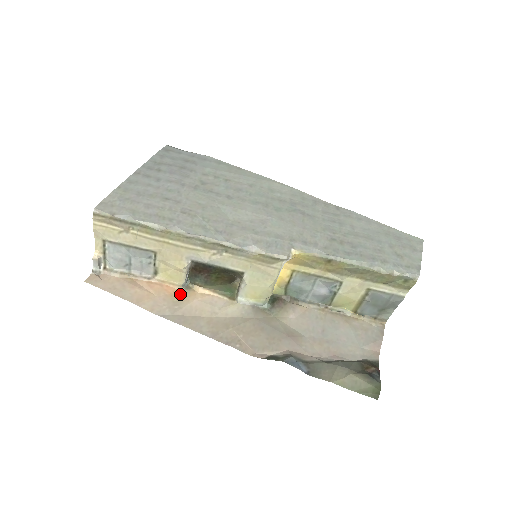
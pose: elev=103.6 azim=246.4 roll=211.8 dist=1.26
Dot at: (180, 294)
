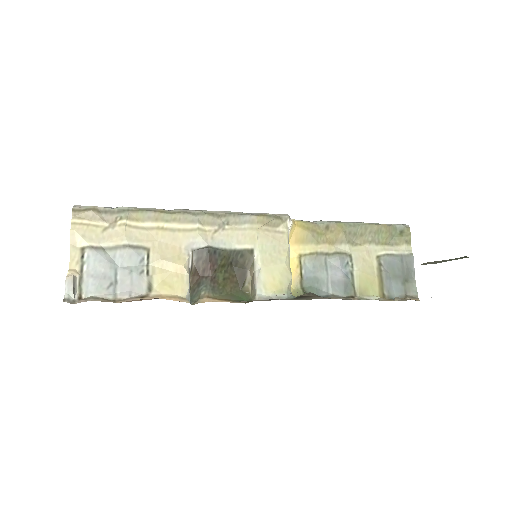
Dot at: (187, 302)
